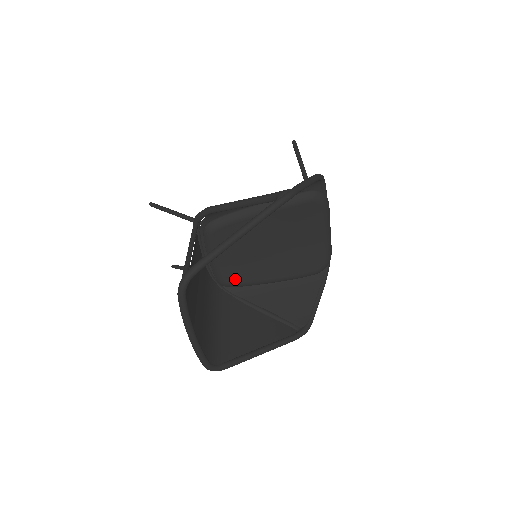
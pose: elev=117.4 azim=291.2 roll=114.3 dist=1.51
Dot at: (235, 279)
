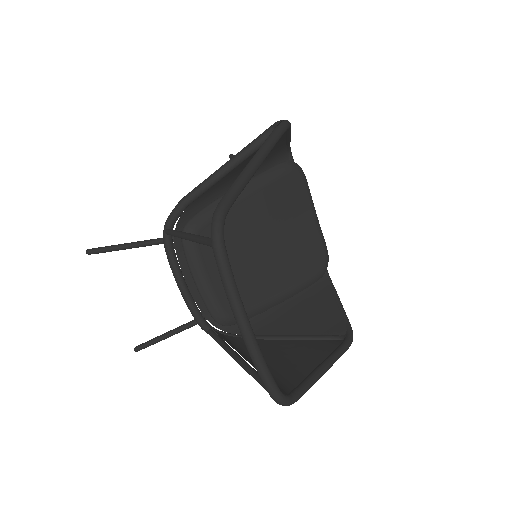
Dot at: occluded
